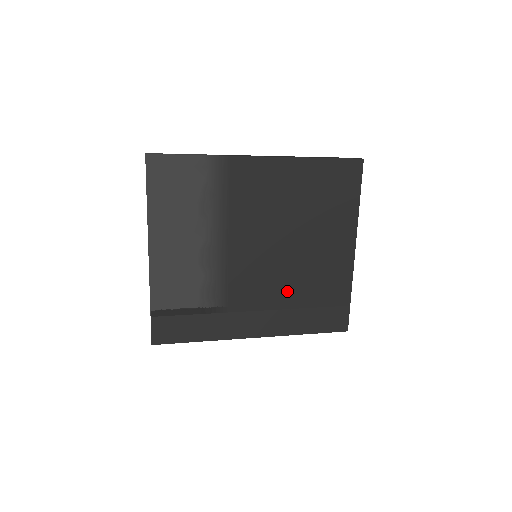
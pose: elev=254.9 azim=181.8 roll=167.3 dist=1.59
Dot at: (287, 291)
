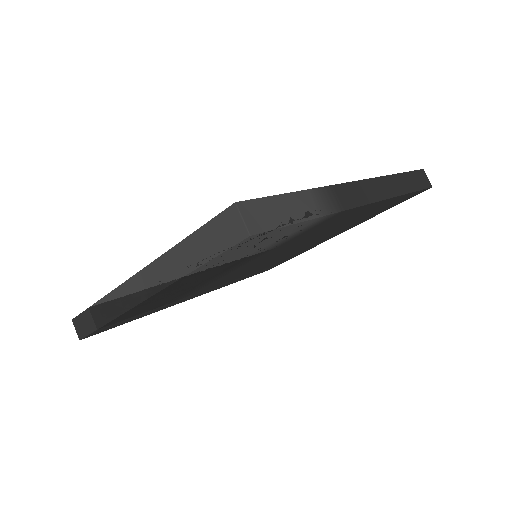
Dot at: (255, 269)
